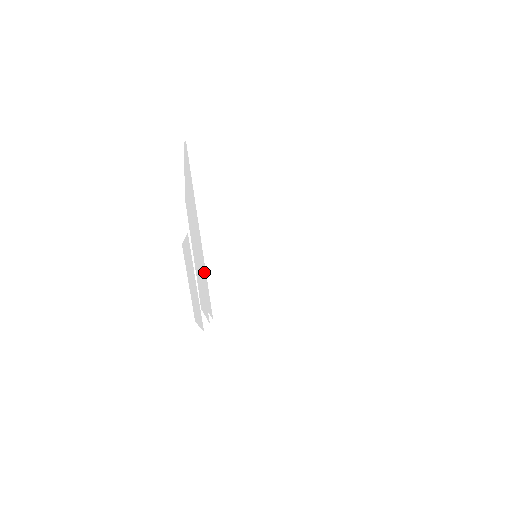
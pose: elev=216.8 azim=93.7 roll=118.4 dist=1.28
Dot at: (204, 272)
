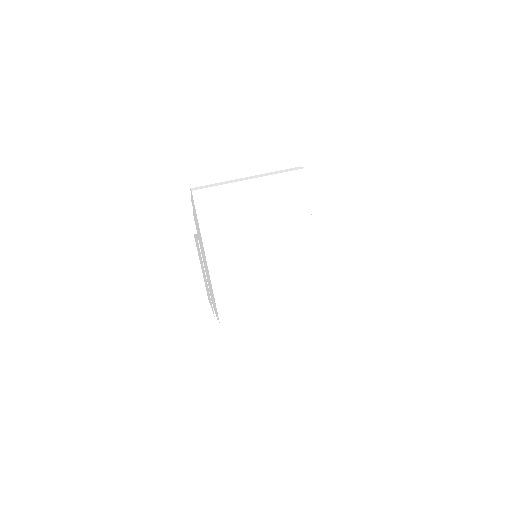
Dot at: occluded
